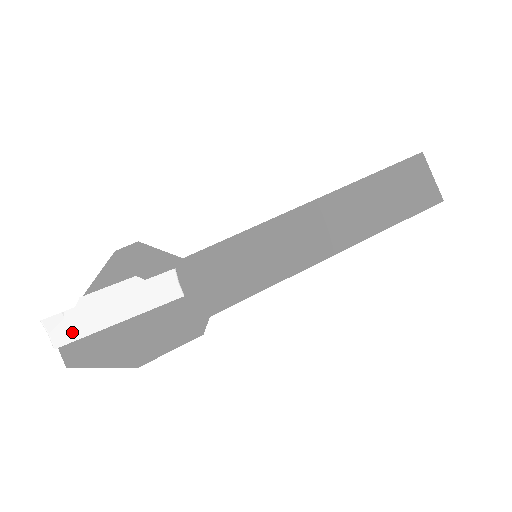
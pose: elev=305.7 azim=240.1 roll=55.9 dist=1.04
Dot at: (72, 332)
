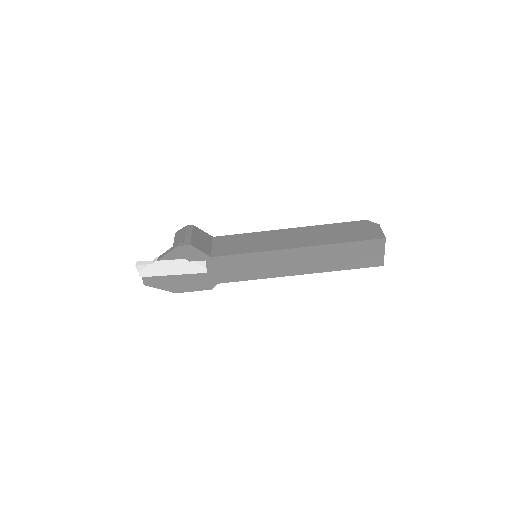
Dot at: (149, 273)
